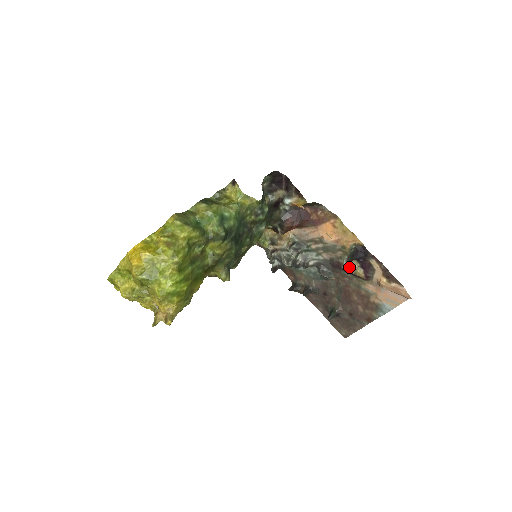
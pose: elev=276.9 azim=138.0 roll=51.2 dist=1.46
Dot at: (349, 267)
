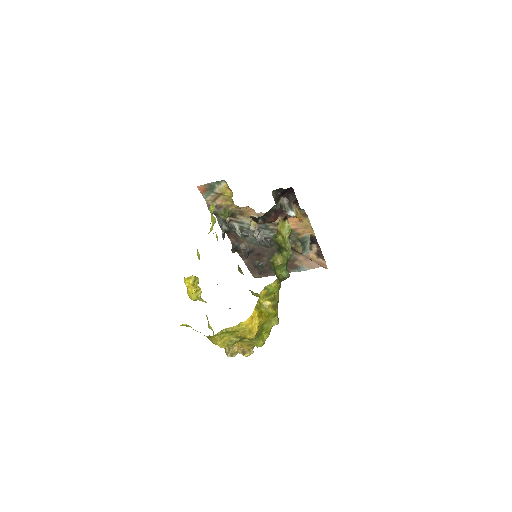
Dot at: (294, 246)
